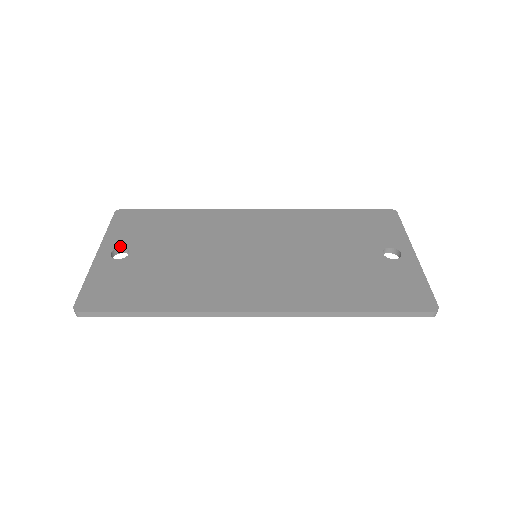
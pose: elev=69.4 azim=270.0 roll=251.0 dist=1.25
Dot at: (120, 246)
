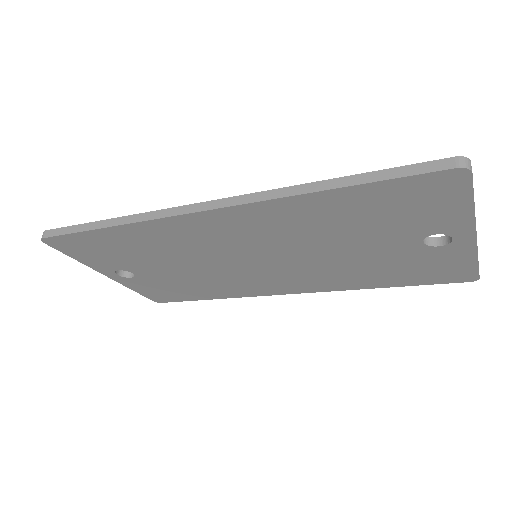
Dot at: (114, 270)
